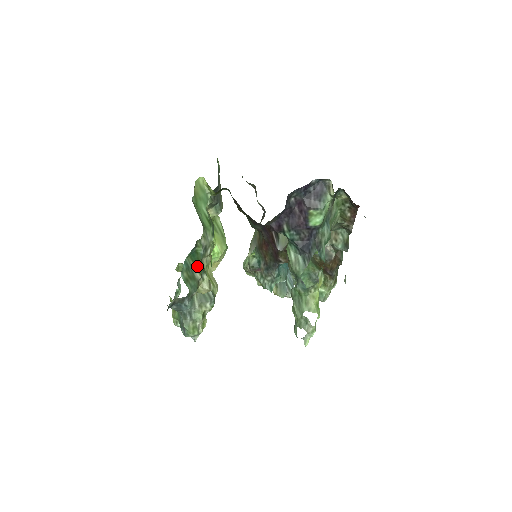
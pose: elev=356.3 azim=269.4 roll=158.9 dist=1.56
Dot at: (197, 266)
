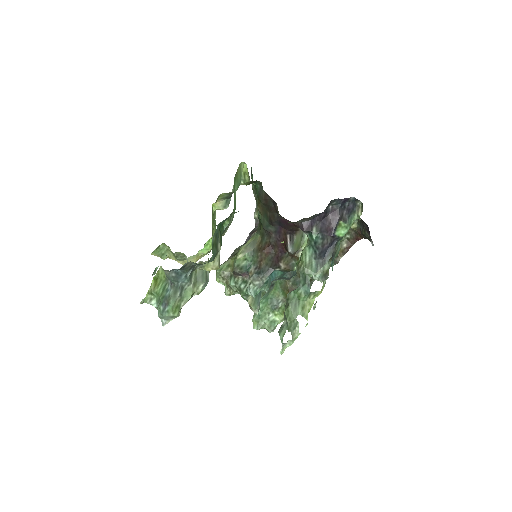
Dot at: (220, 238)
